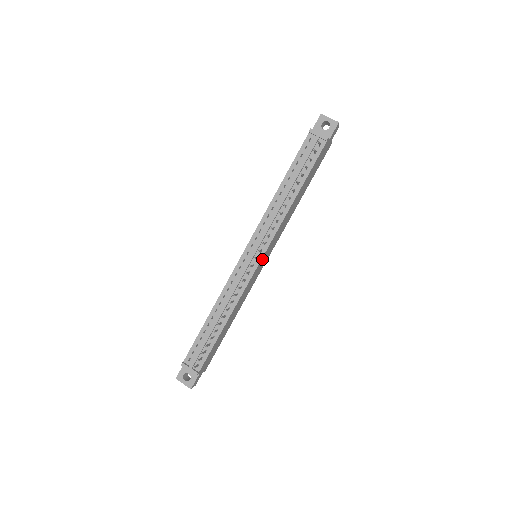
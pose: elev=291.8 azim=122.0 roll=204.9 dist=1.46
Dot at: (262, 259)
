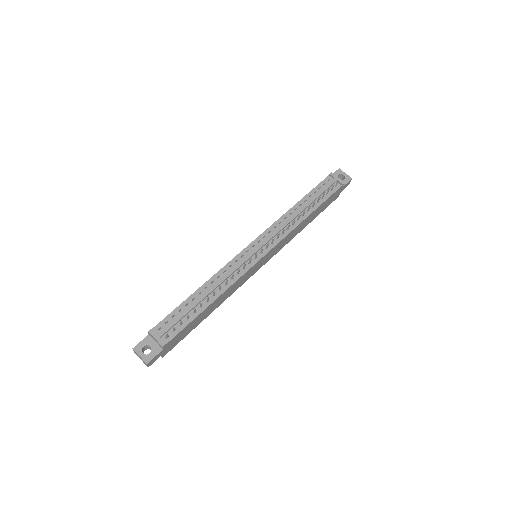
Dot at: (264, 257)
